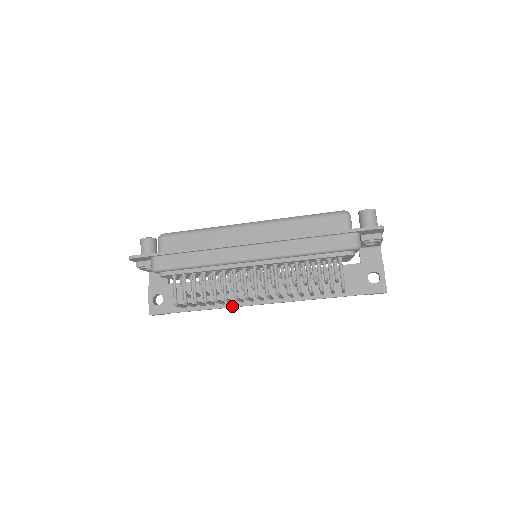
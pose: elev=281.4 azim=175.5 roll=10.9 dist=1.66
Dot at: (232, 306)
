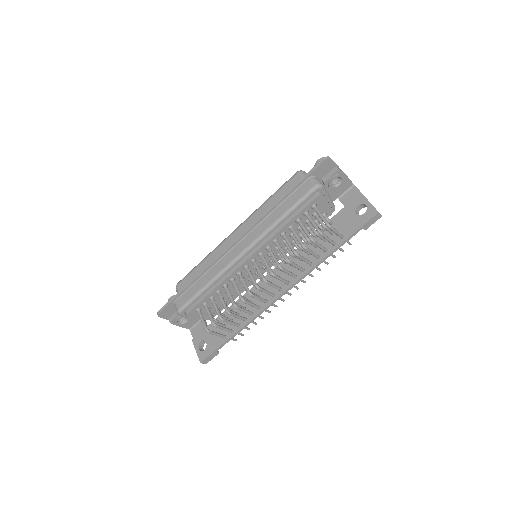
Dot at: (260, 311)
